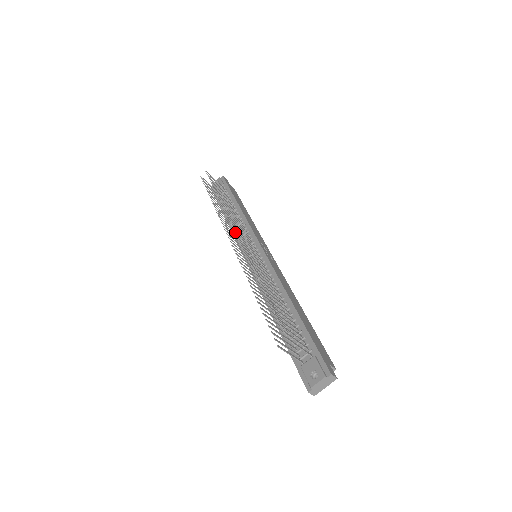
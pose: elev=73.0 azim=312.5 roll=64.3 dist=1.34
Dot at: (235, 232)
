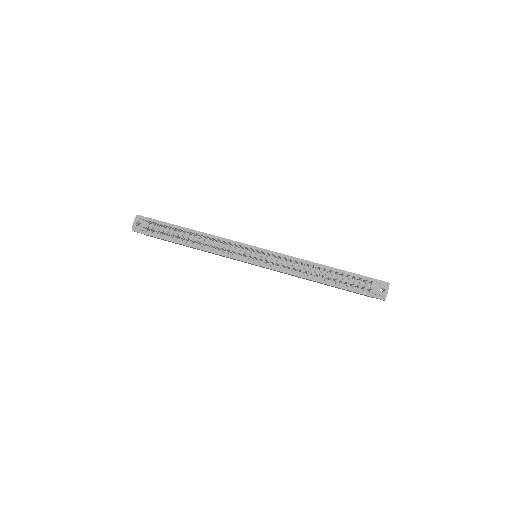
Dot at: occluded
